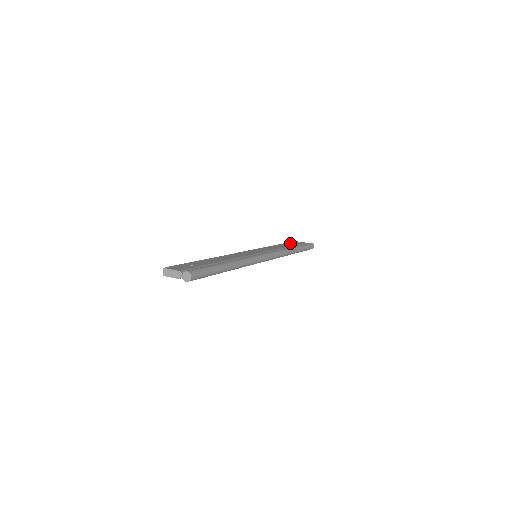
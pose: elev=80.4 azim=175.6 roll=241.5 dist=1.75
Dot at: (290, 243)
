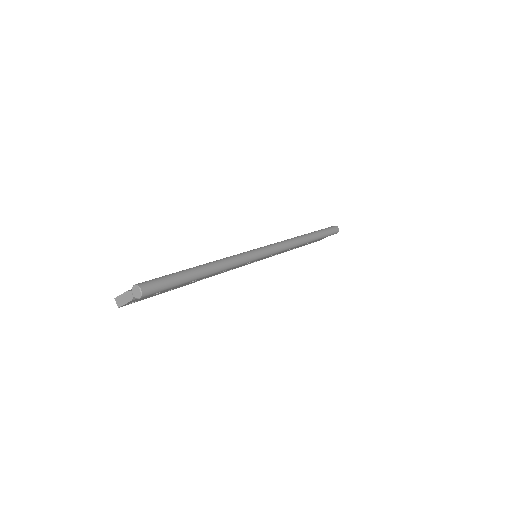
Dot at: occluded
